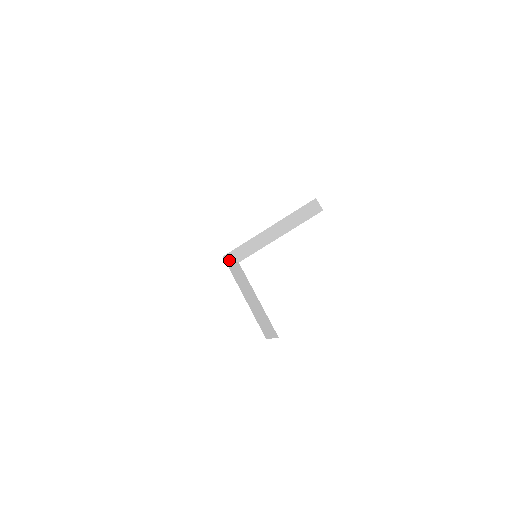
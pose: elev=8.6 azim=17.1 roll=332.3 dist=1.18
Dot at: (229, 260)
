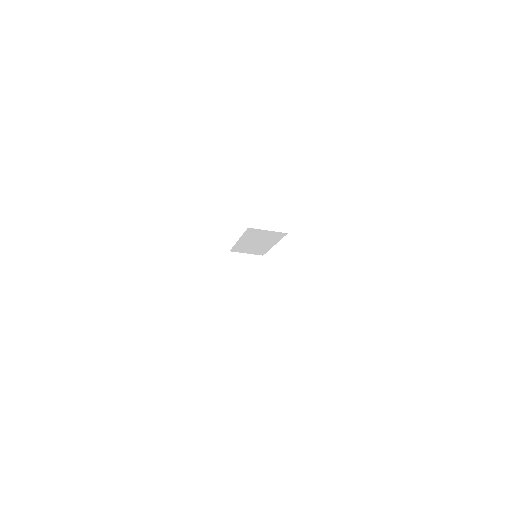
Dot at: (241, 254)
